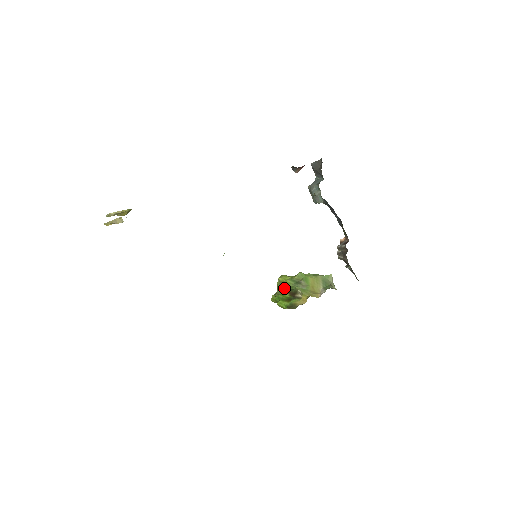
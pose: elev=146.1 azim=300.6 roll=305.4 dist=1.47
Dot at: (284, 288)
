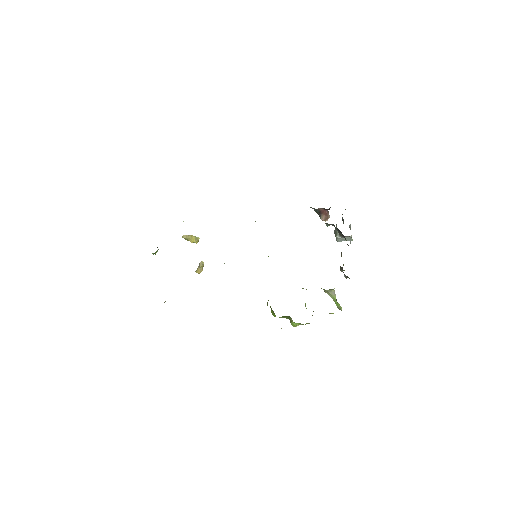
Dot at: occluded
